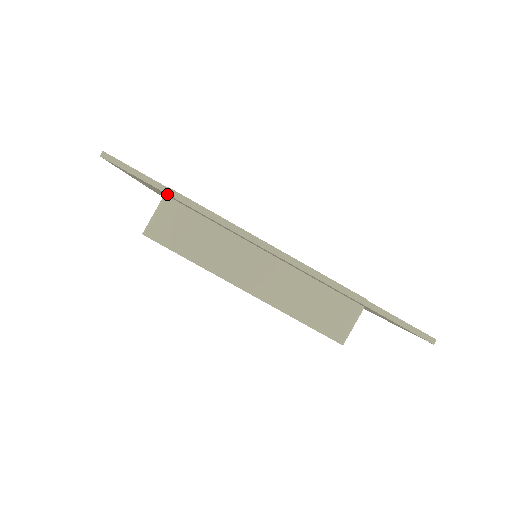
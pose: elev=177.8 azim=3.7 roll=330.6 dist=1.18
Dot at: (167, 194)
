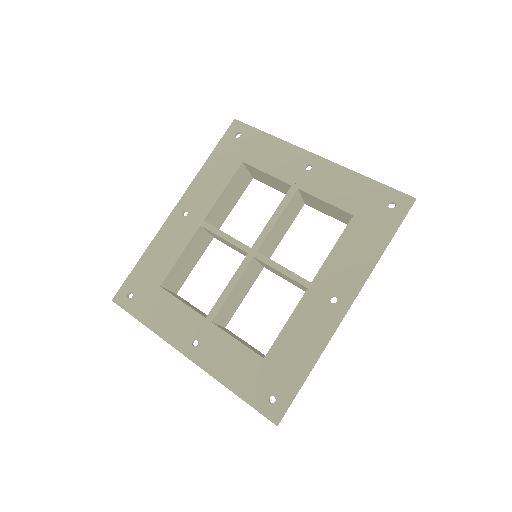
Dot at: occluded
